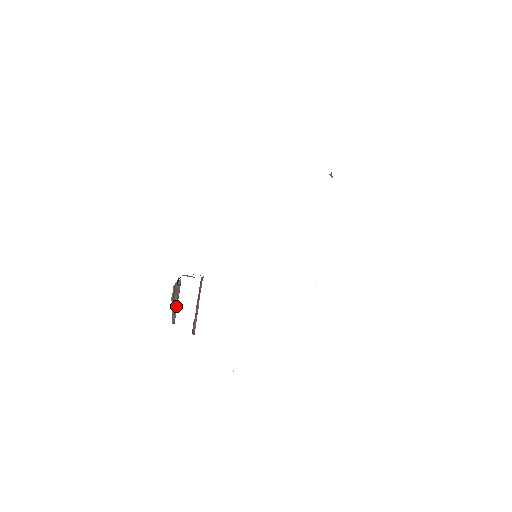
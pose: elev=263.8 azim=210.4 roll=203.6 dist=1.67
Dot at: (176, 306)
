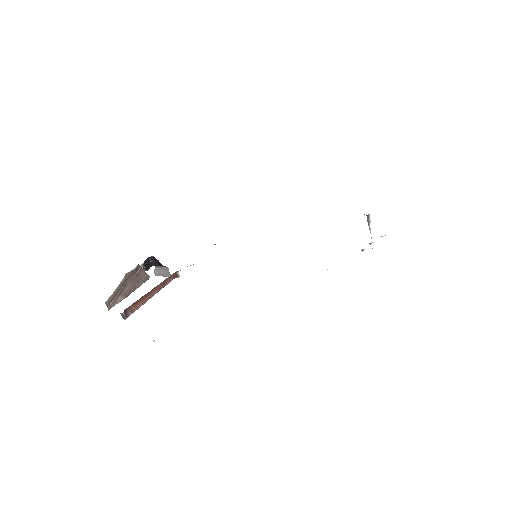
Dot at: (124, 295)
